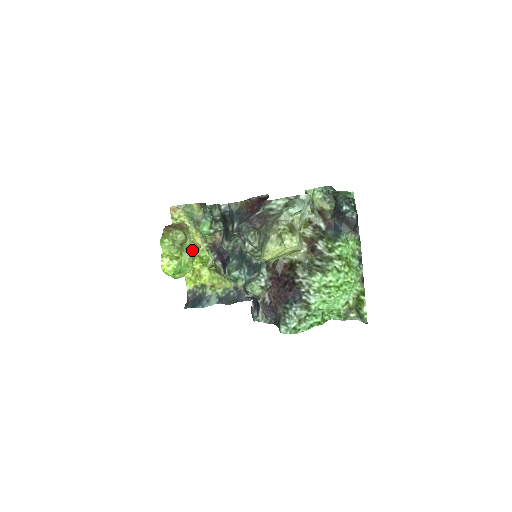
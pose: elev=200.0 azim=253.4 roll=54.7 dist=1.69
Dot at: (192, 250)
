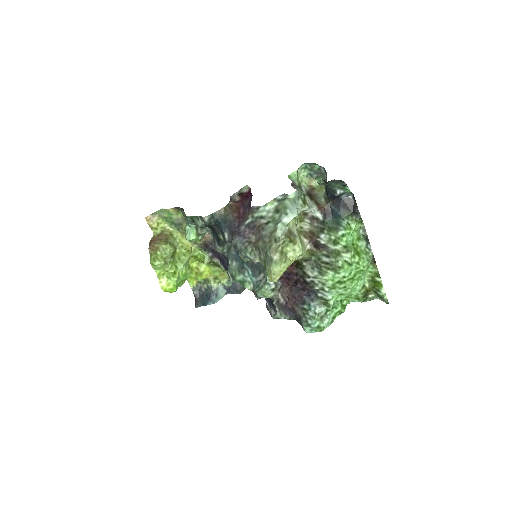
Dot at: (185, 259)
